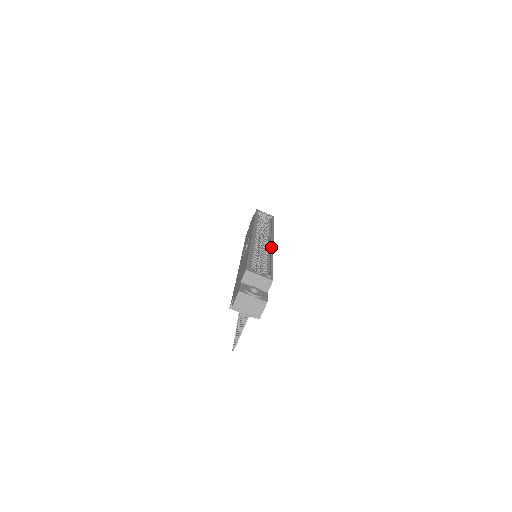
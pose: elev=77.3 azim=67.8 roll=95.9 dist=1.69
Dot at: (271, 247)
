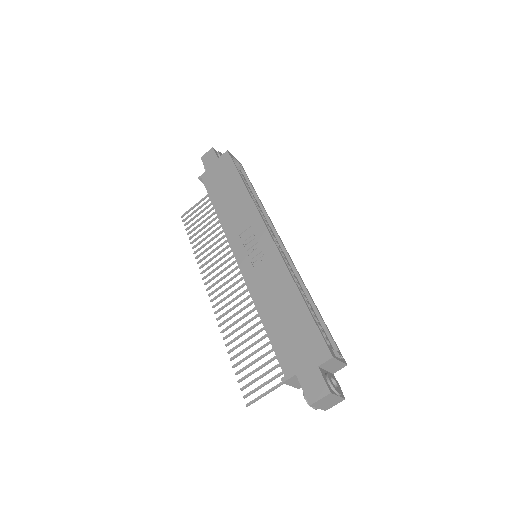
Dot at: (295, 267)
